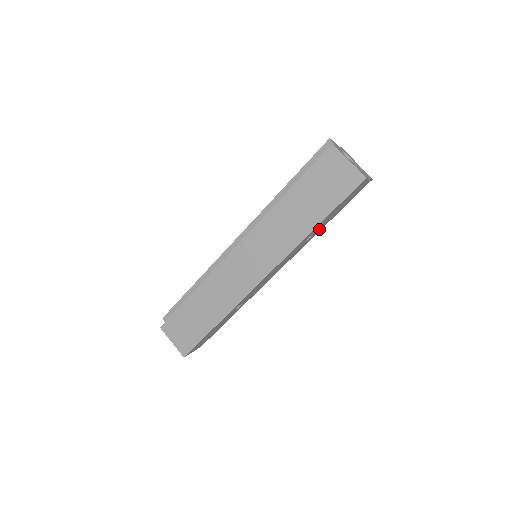
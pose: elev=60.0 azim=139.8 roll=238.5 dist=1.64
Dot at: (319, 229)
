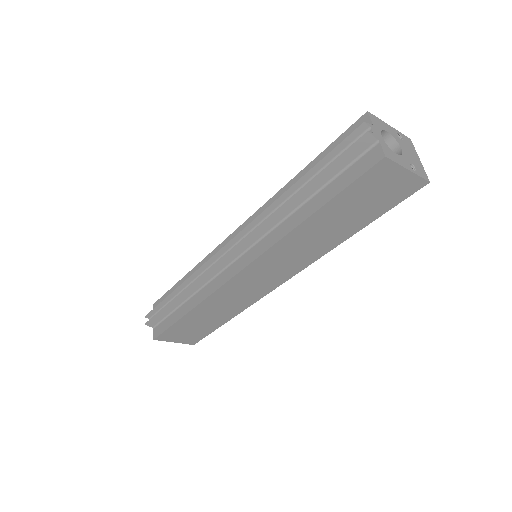
Dot at: occluded
